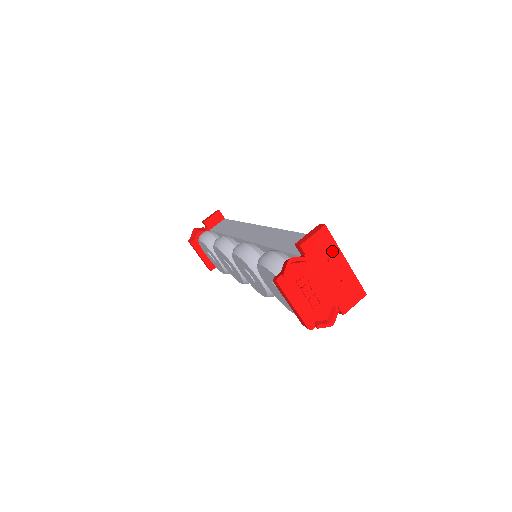
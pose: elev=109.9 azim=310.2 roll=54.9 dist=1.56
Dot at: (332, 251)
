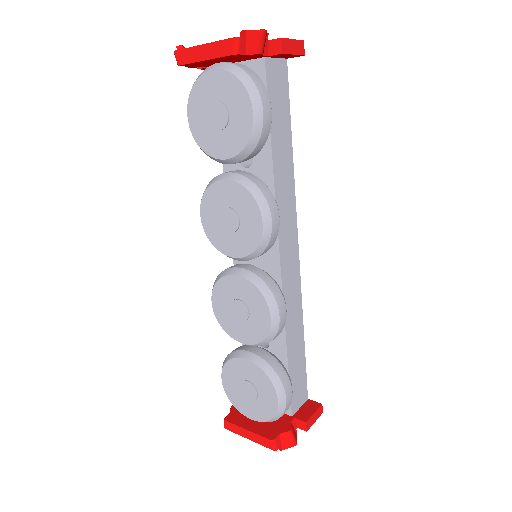
Dot at: occluded
